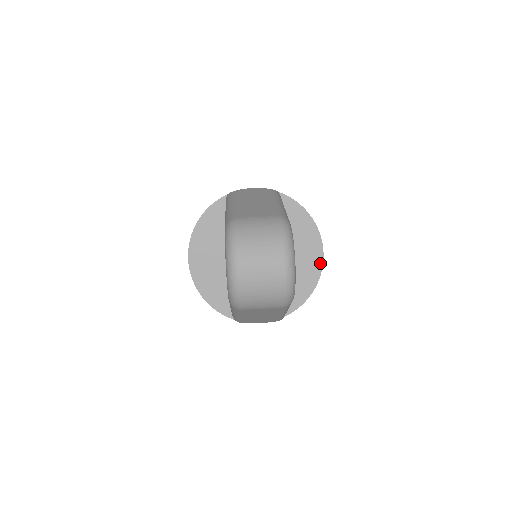
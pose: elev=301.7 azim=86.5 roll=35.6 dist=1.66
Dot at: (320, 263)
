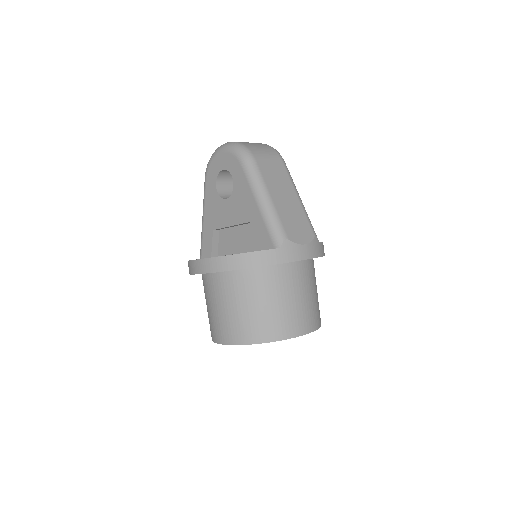
Dot at: occluded
